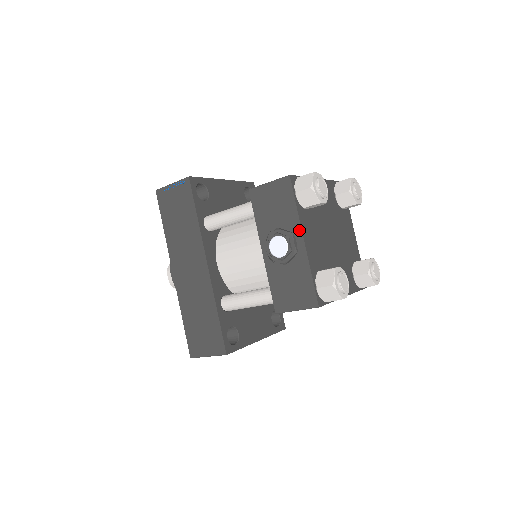
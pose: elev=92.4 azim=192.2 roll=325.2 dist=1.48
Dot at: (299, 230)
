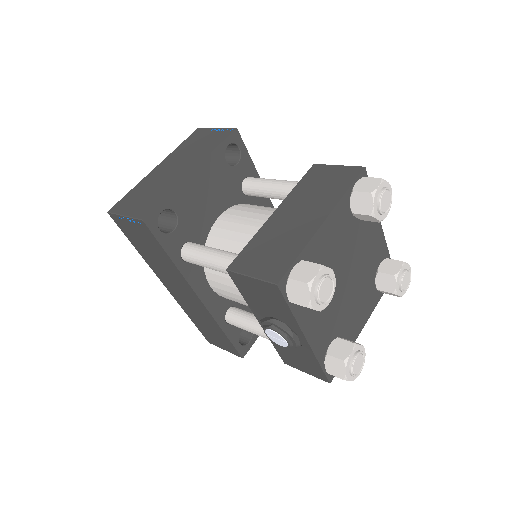
Dot at: (299, 331)
